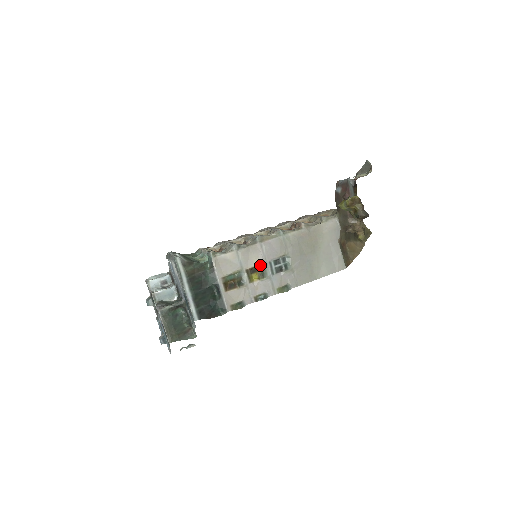
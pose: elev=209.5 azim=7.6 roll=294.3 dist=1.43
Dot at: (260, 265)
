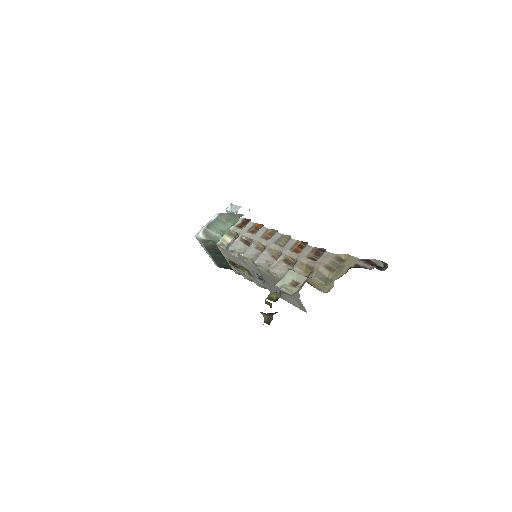
Dot at: (247, 269)
